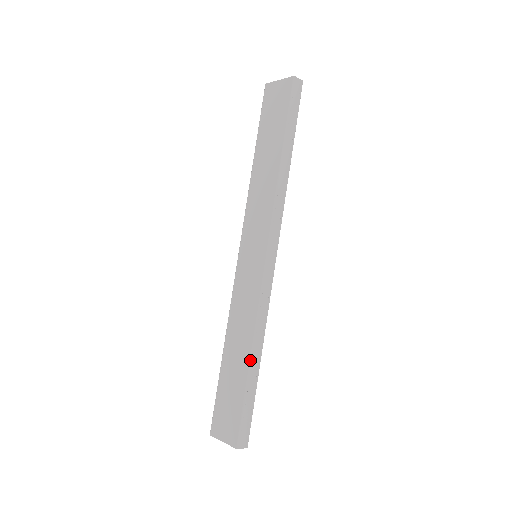
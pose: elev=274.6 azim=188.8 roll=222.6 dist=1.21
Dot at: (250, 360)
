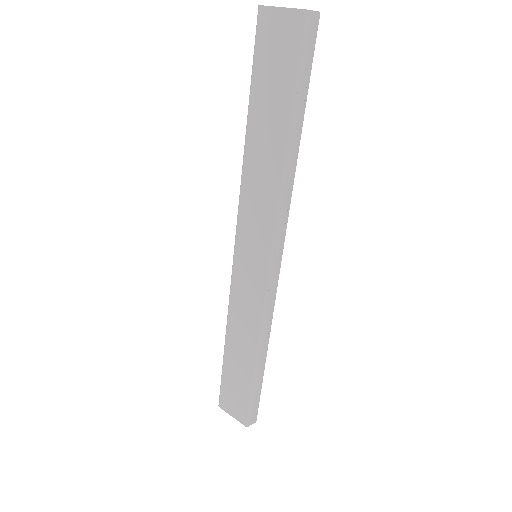
Dot at: (256, 363)
